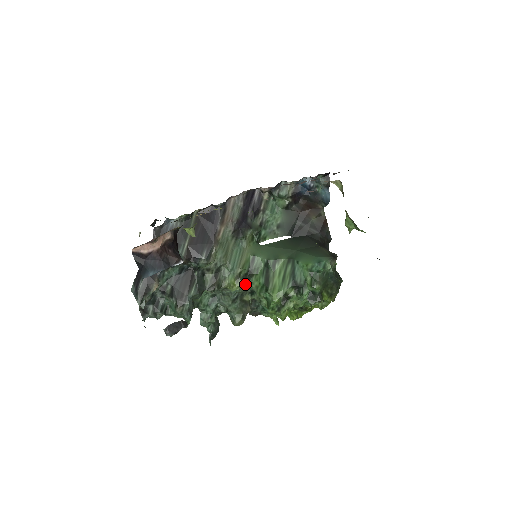
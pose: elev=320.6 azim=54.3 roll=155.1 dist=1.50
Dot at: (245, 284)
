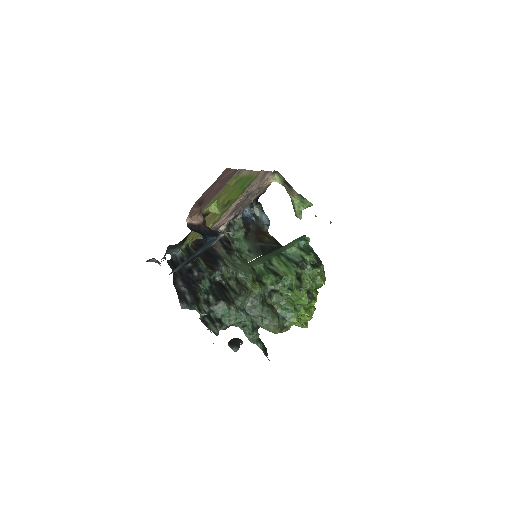
Dot at: (262, 285)
